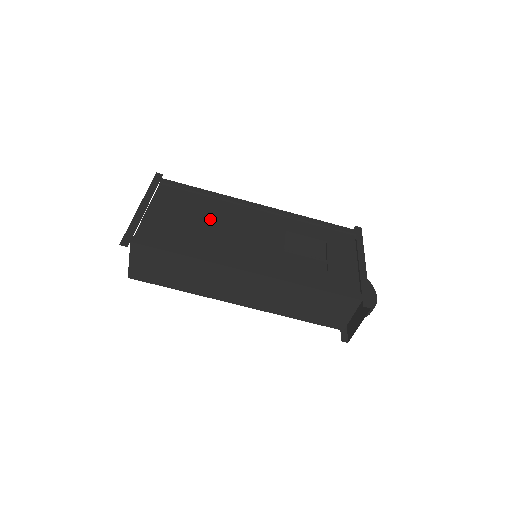
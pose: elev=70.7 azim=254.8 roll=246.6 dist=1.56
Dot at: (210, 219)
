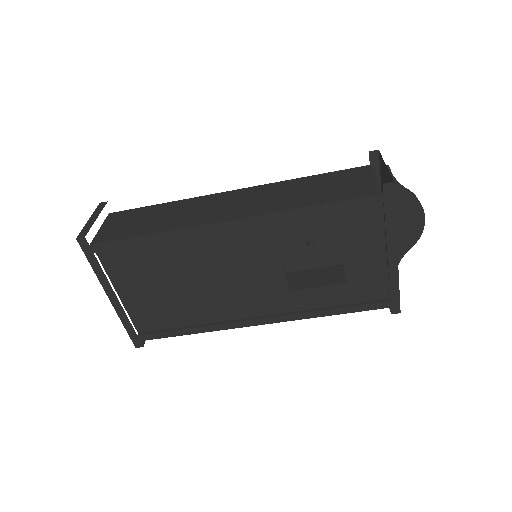
Dot at: (185, 275)
